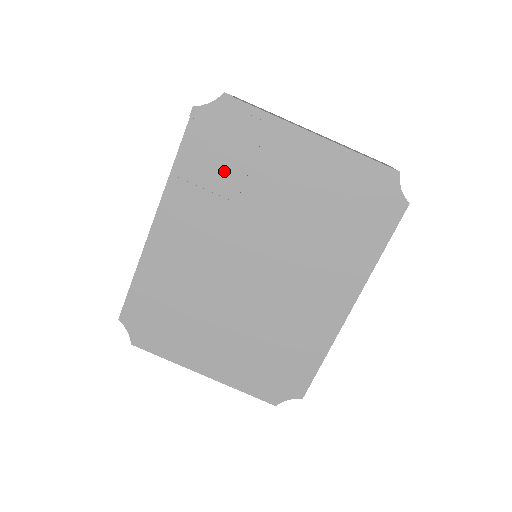
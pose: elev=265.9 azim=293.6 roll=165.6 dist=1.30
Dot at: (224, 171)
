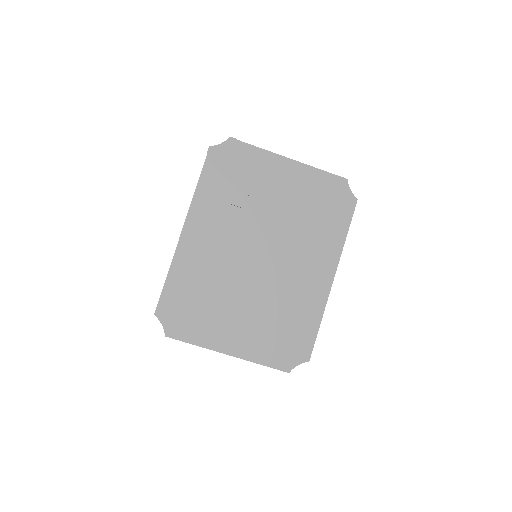
Dot at: (233, 188)
